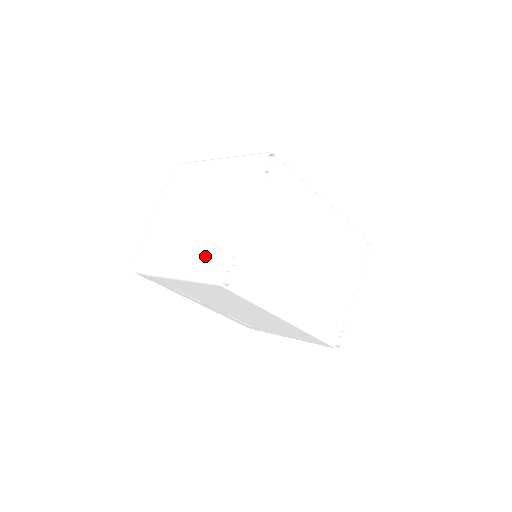
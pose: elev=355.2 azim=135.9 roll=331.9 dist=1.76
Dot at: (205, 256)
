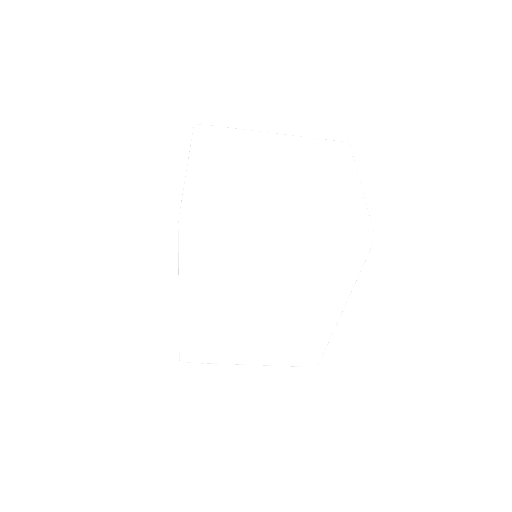
Dot at: (335, 213)
